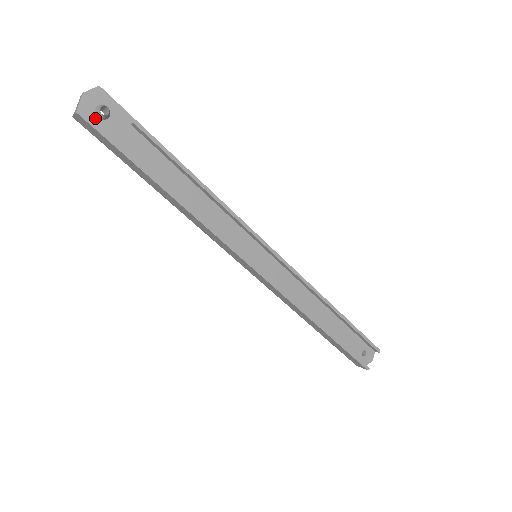
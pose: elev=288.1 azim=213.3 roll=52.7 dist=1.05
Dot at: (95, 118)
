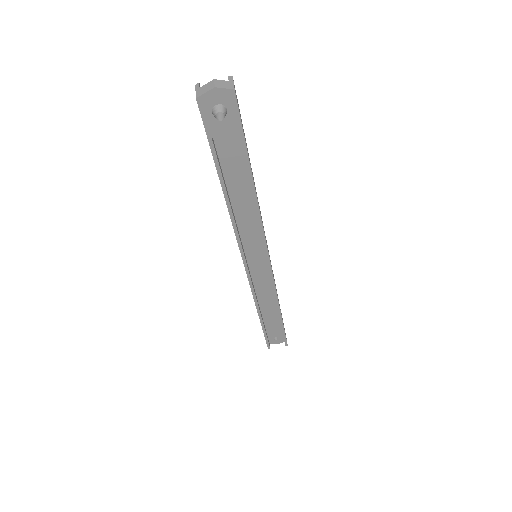
Dot at: (209, 111)
